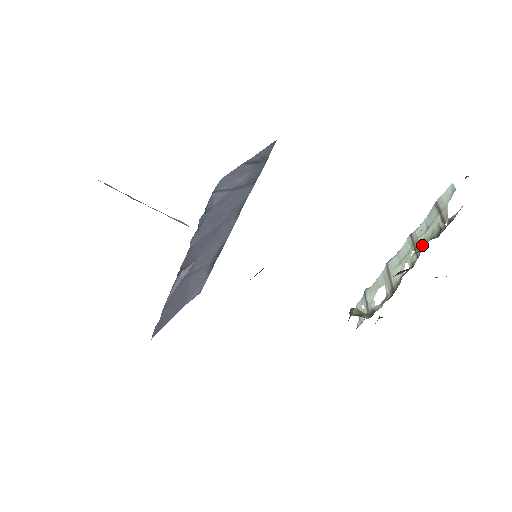
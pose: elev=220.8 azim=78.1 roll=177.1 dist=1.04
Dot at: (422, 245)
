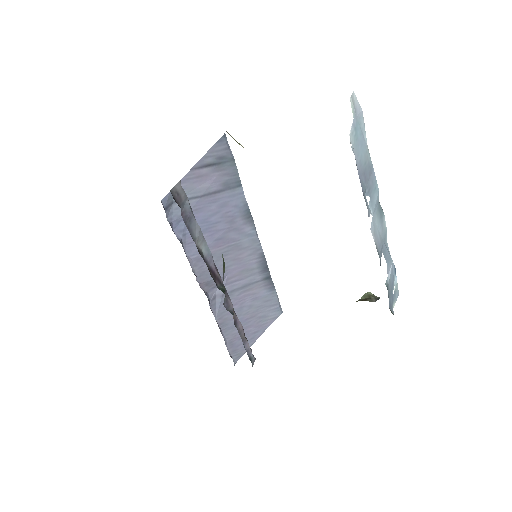
Dot at: occluded
